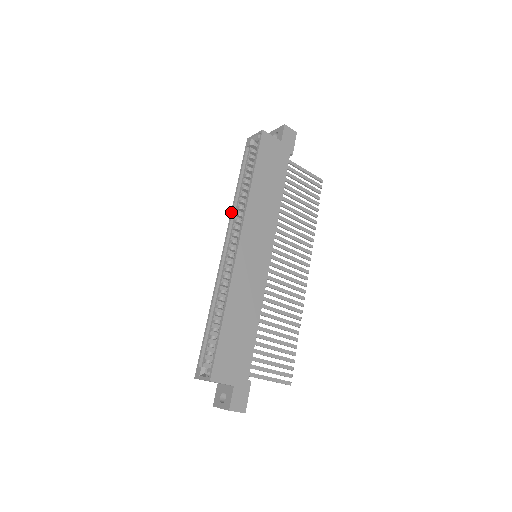
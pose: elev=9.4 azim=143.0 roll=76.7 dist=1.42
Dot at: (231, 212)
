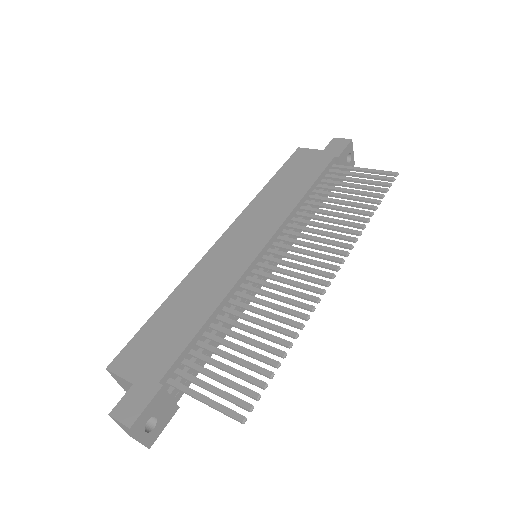
Dot at: occluded
